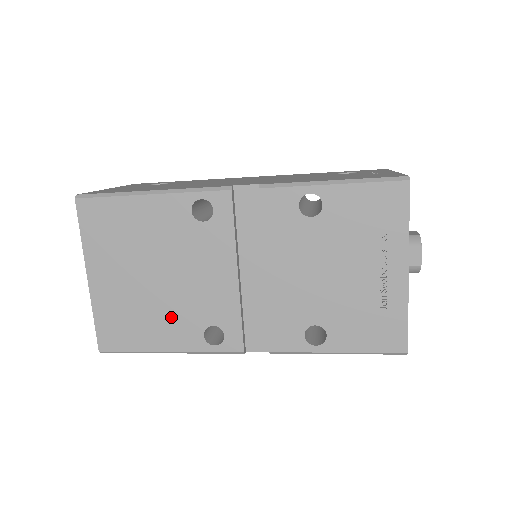
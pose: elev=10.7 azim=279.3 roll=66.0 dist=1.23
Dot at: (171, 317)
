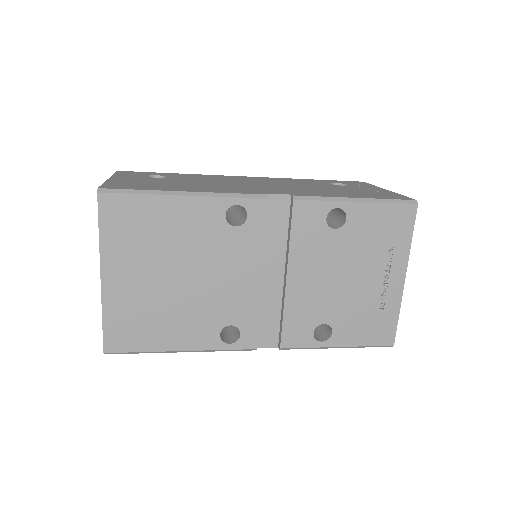
Dot at: (189, 317)
